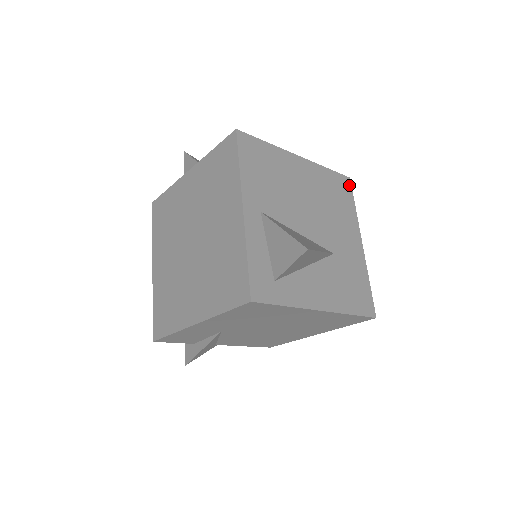
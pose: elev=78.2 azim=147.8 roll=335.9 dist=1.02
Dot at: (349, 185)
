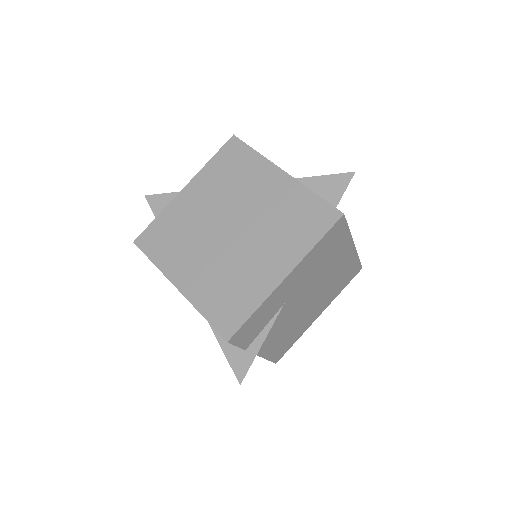
Dot at: occluded
